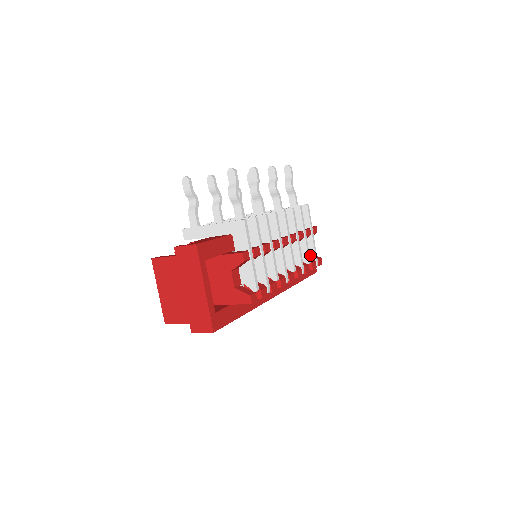
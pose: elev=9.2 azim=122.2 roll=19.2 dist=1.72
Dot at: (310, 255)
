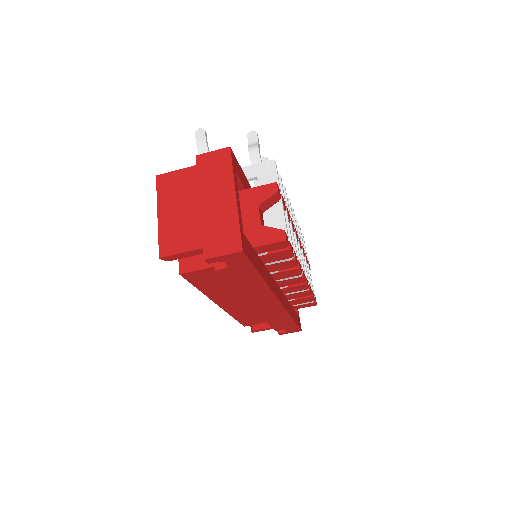
Dot at: occluded
